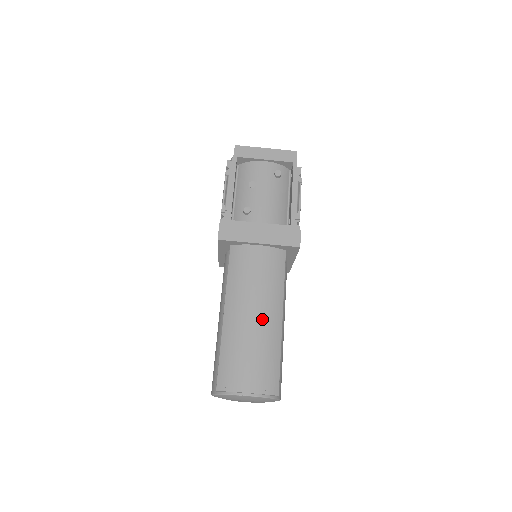
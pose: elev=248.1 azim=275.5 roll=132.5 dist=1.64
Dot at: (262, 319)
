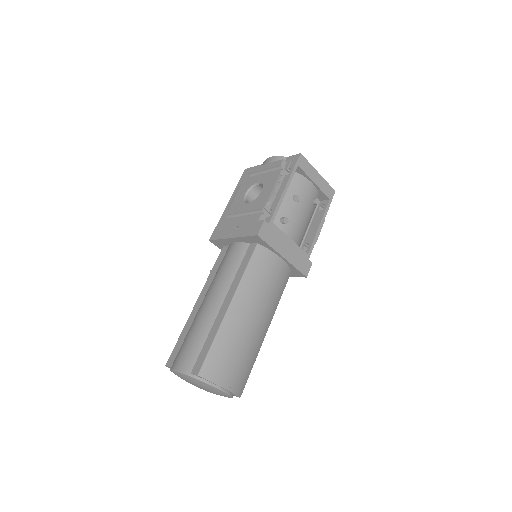
Dot at: (258, 326)
